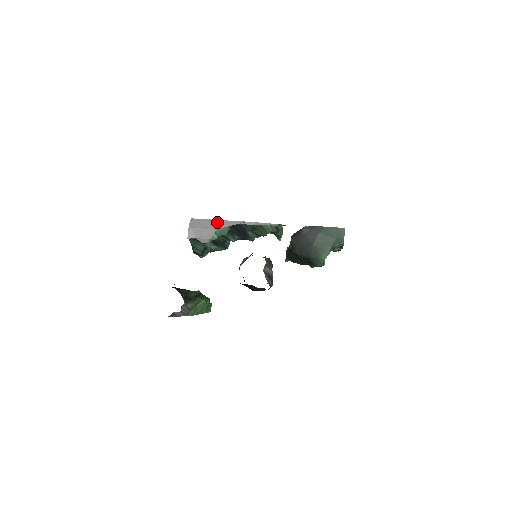
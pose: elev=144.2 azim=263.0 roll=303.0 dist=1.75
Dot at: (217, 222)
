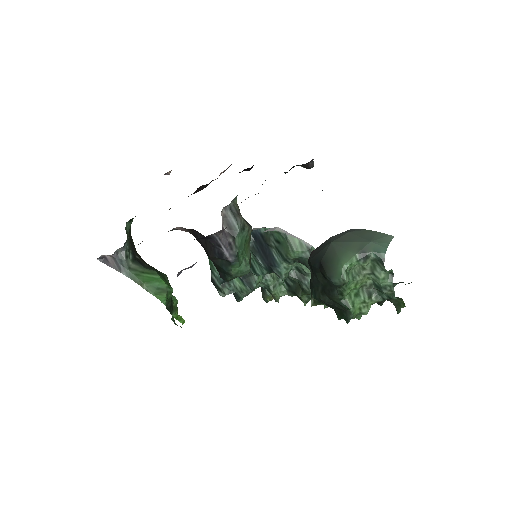
Dot at: occluded
